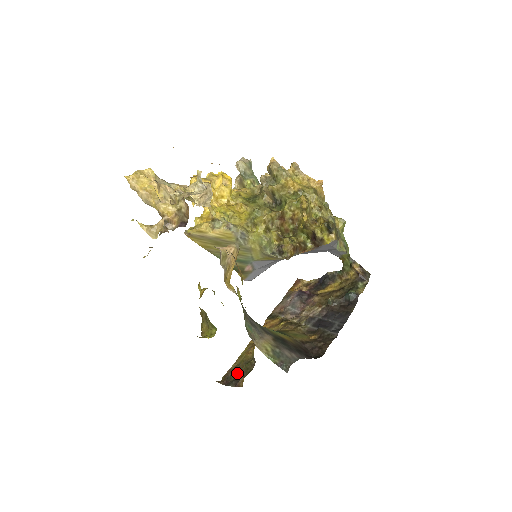
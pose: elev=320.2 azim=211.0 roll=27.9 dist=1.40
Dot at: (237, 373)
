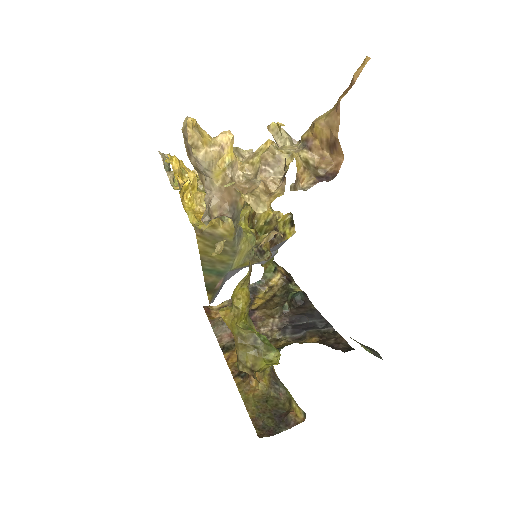
Dot at: (270, 416)
